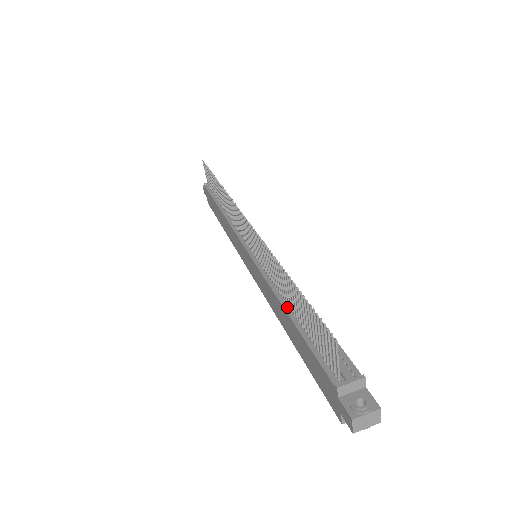
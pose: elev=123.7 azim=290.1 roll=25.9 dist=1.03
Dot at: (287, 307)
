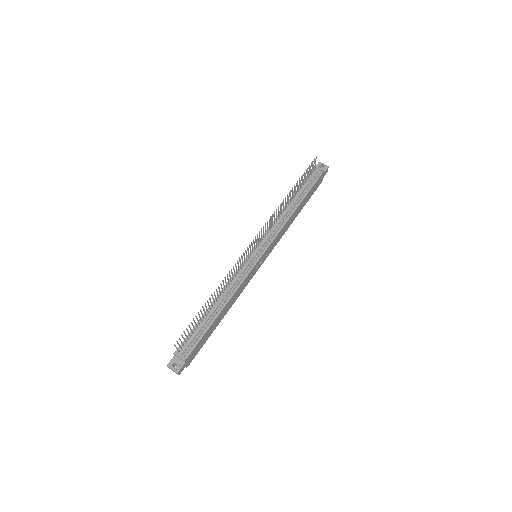
Dot at: (214, 303)
